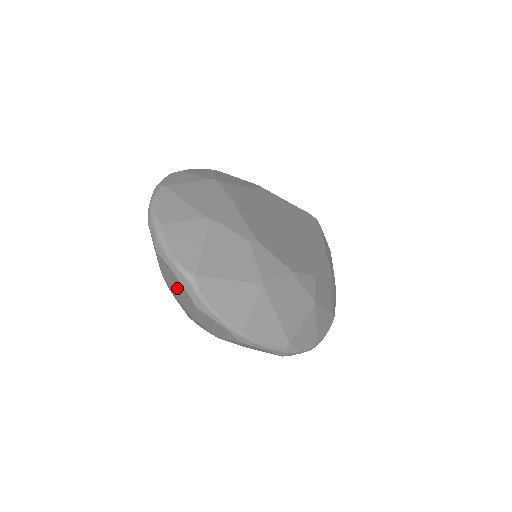
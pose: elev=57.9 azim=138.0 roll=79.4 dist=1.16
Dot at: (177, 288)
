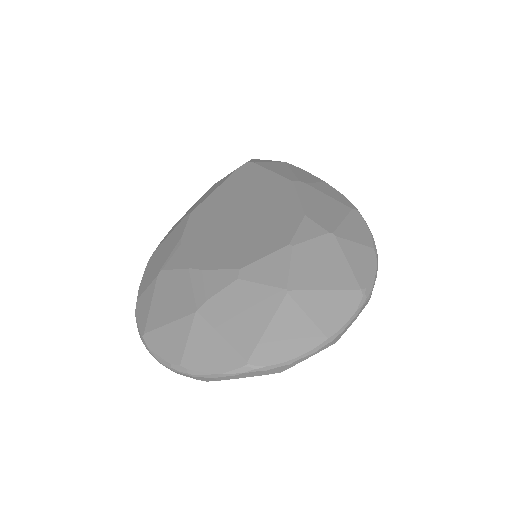
Dot at: occluded
